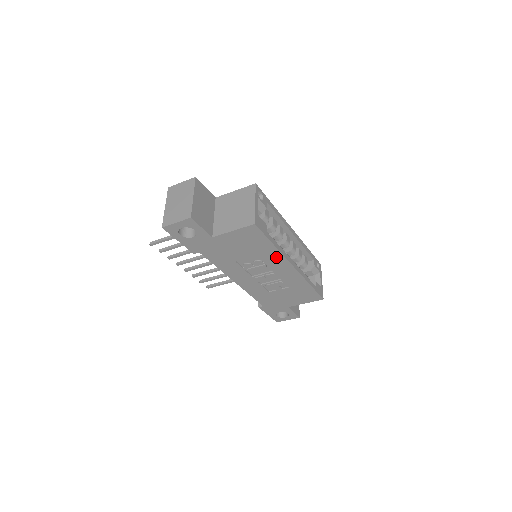
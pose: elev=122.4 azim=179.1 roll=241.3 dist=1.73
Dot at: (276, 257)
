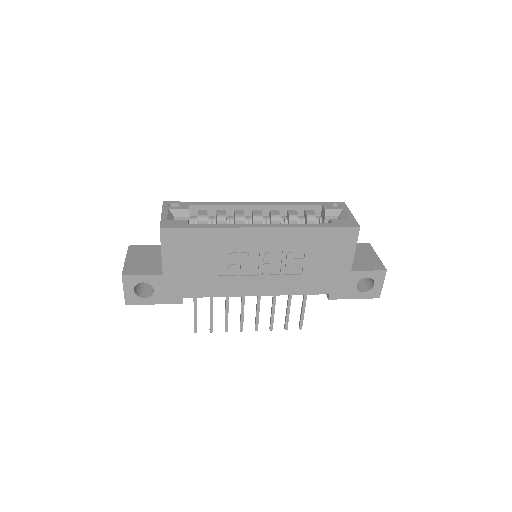
Dot at: (233, 236)
